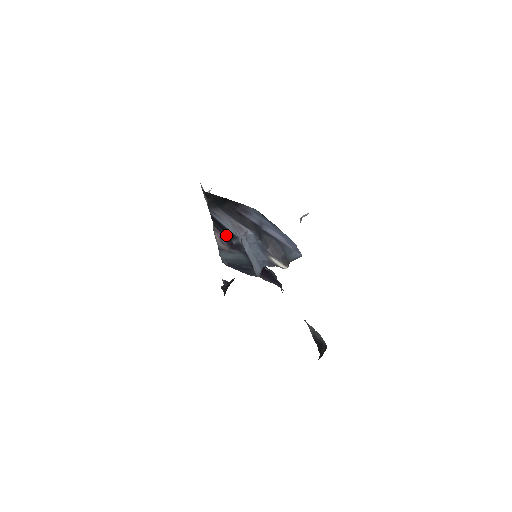
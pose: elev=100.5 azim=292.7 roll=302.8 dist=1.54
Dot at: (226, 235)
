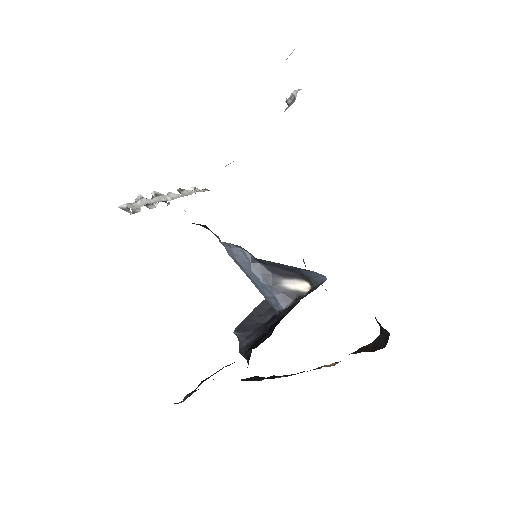
Dot at: (197, 224)
